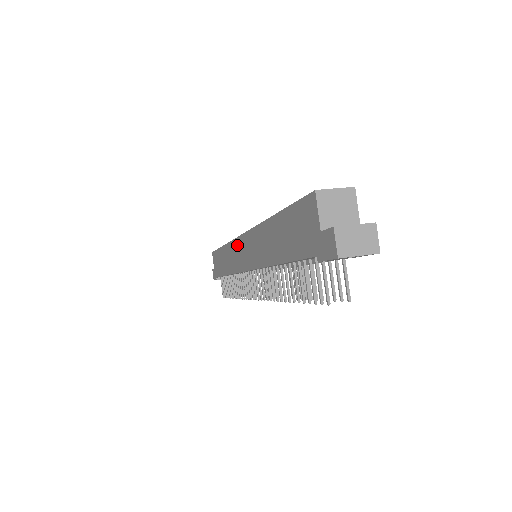
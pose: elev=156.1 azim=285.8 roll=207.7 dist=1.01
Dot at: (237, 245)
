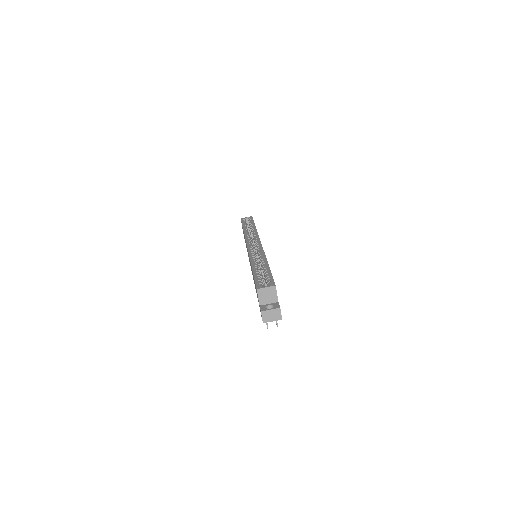
Dot at: occluded
